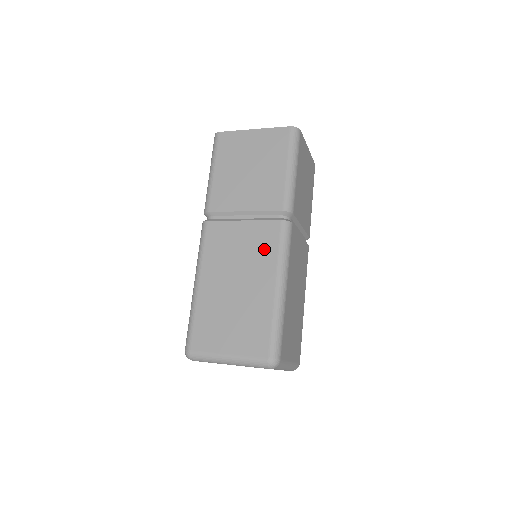
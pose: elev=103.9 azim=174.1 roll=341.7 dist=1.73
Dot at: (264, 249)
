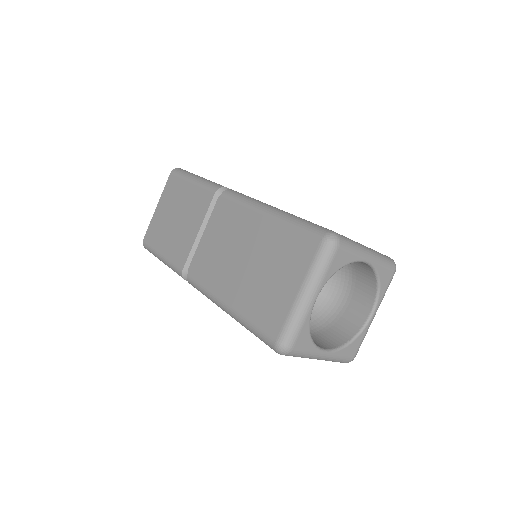
Dot at: (232, 219)
